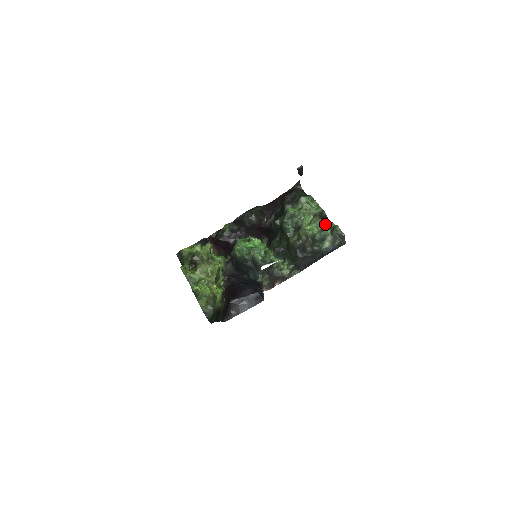
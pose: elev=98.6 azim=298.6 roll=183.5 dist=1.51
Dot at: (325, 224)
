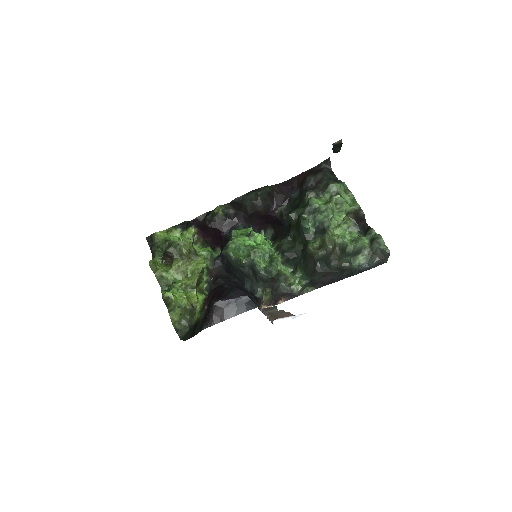
Dot at: (360, 227)
